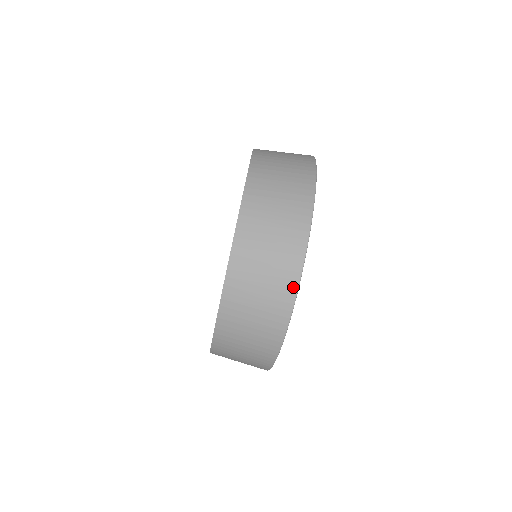
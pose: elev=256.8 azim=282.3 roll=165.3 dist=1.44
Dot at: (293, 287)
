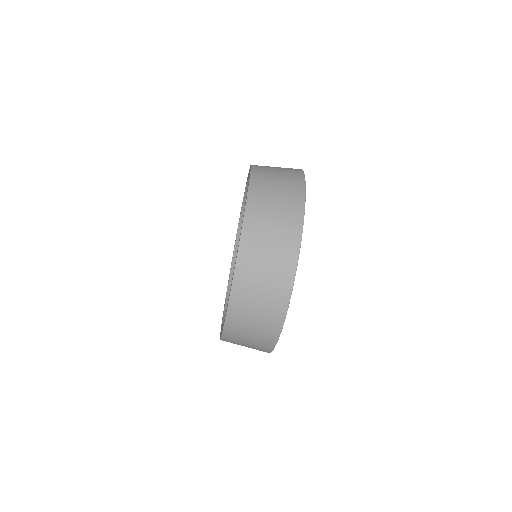
Dot at: (268, 351)
